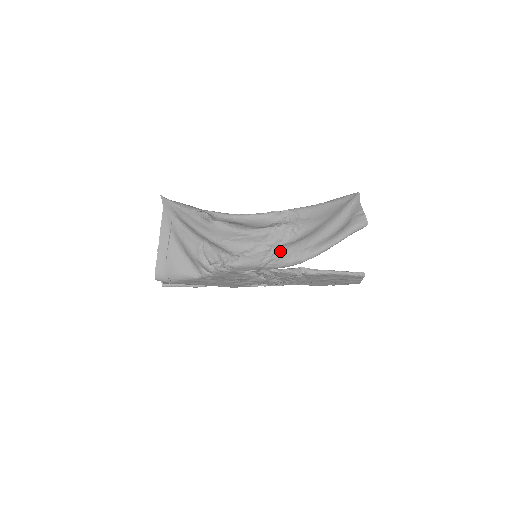
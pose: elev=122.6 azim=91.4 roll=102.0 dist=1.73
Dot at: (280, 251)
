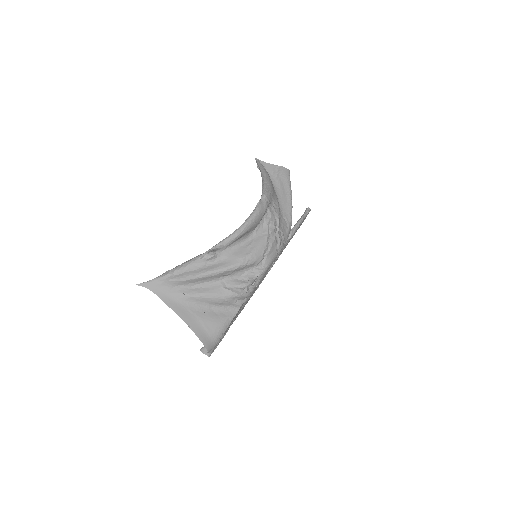
Dot at: (279, 230)
